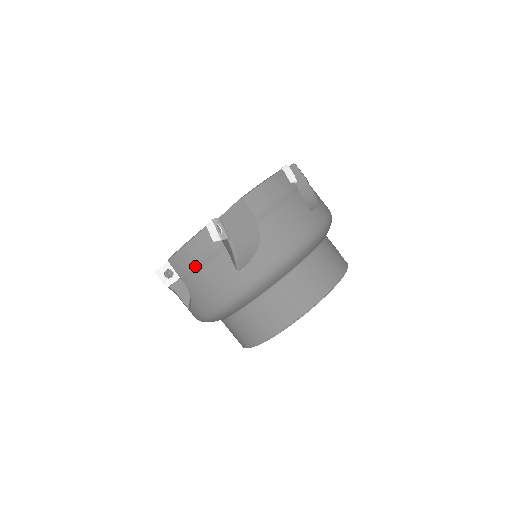
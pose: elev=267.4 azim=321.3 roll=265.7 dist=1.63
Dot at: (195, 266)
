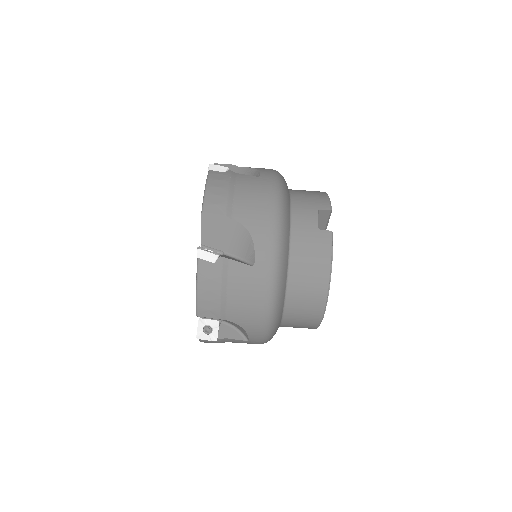
Dot at: occluded
